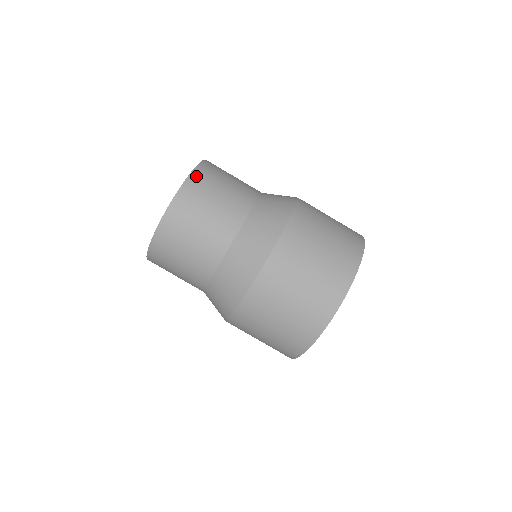
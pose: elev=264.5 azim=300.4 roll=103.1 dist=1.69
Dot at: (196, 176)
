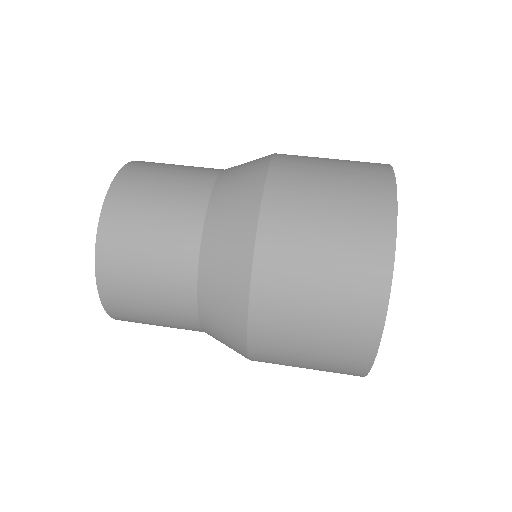
Dot at: (115, 196)
